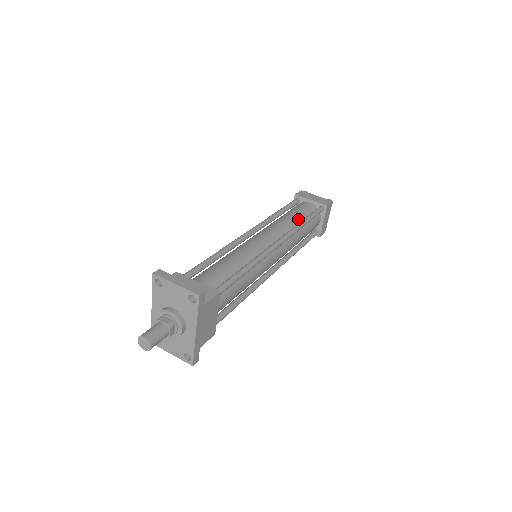
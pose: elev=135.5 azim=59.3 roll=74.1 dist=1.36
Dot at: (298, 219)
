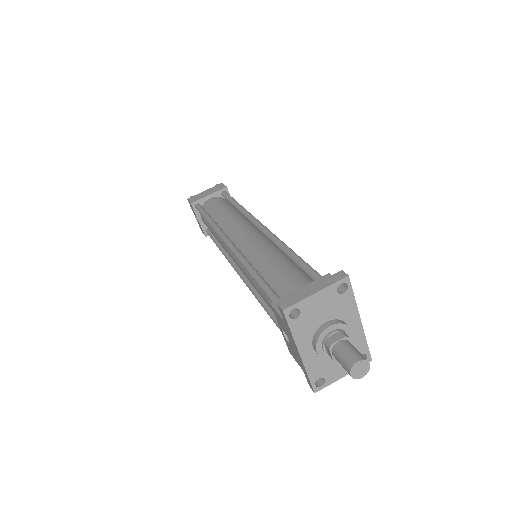
Dot at: (230, 210)
